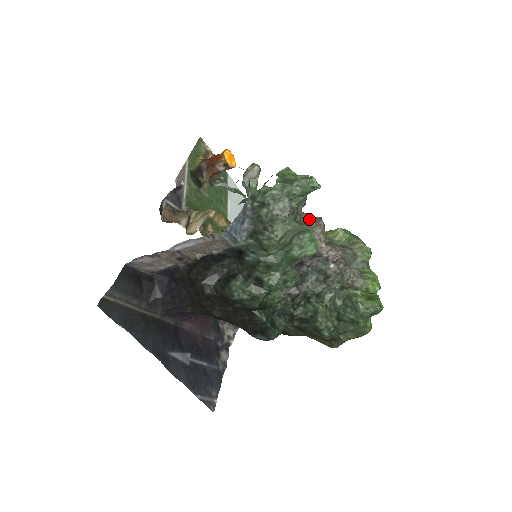
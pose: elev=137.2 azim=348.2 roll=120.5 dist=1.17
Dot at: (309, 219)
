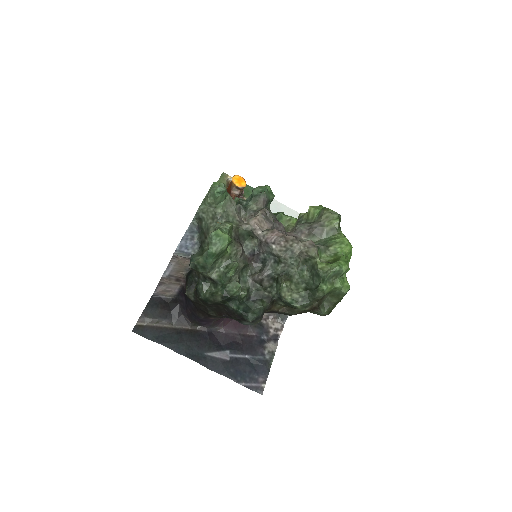
Dot at: (254, 214)
